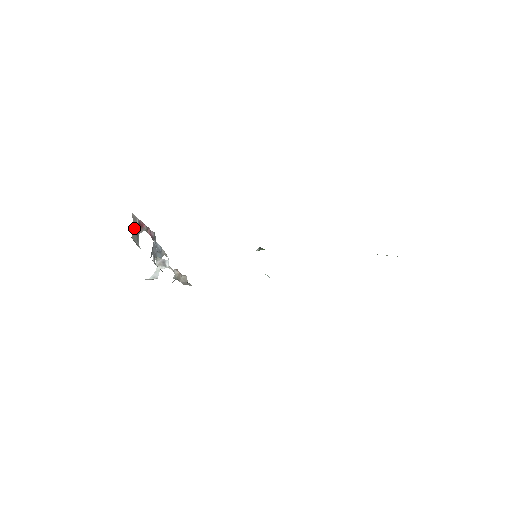
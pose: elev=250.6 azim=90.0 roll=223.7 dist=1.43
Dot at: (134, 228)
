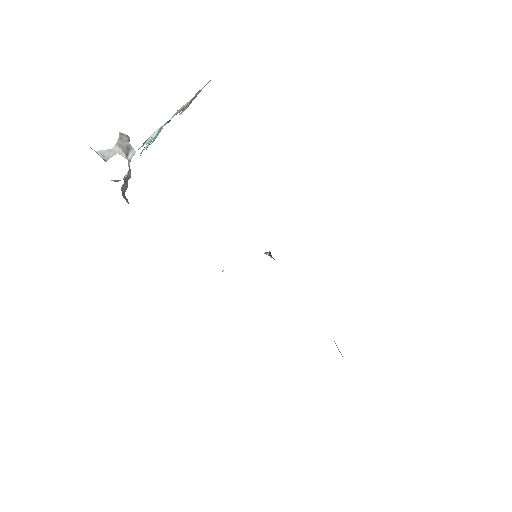
Dot at: (193, 97)
